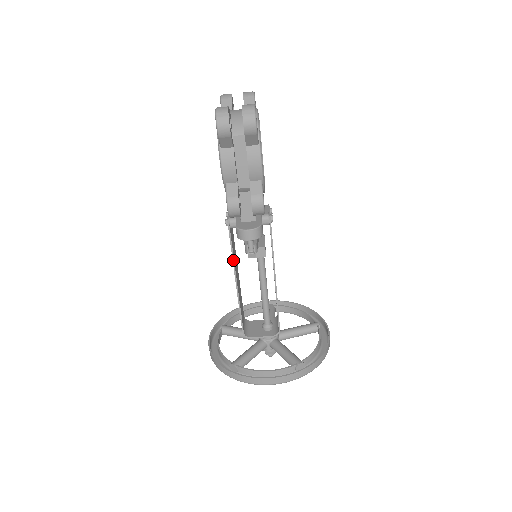
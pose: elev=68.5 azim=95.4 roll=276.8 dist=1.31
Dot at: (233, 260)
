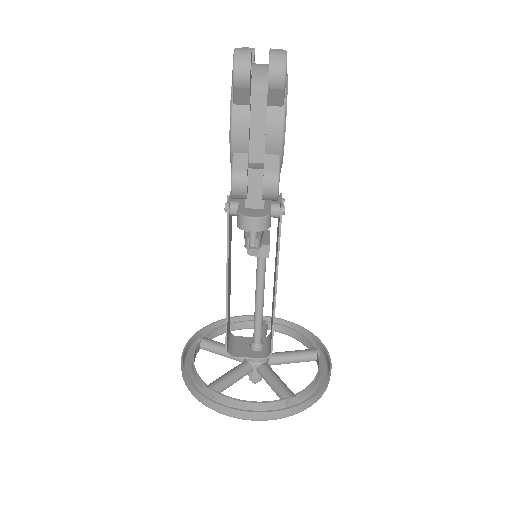
Dot at: (227, 256)
